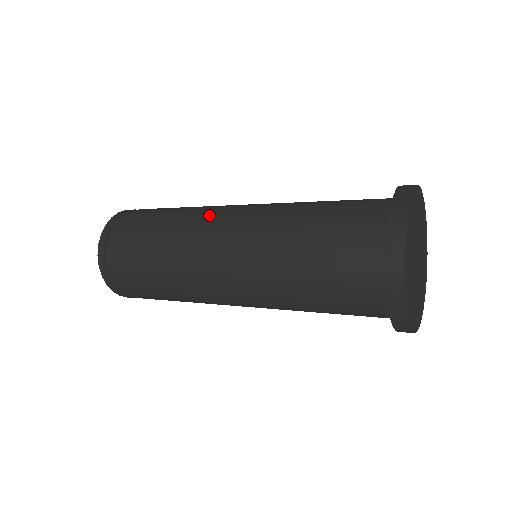
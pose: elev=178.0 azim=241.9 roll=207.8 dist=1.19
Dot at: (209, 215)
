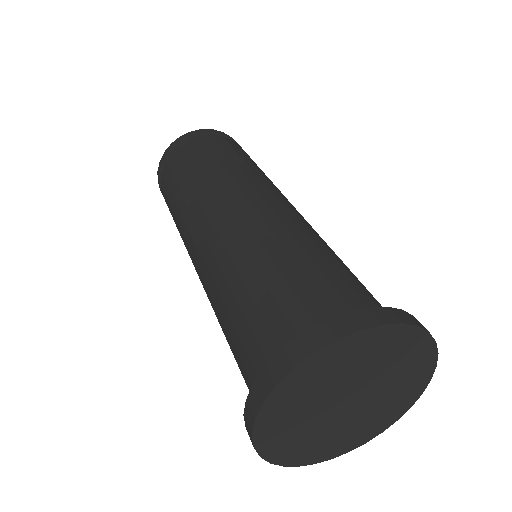
Dot at: (187, 237)
